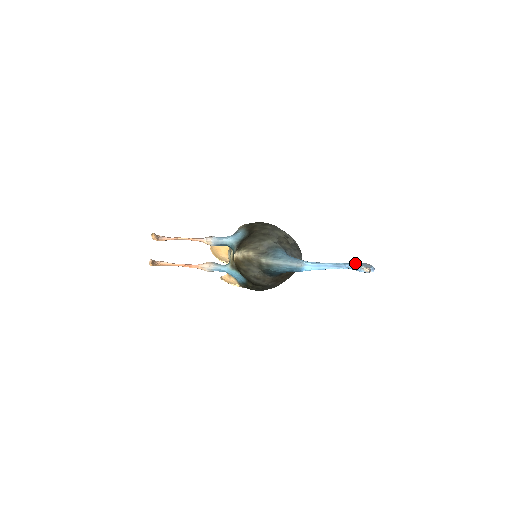
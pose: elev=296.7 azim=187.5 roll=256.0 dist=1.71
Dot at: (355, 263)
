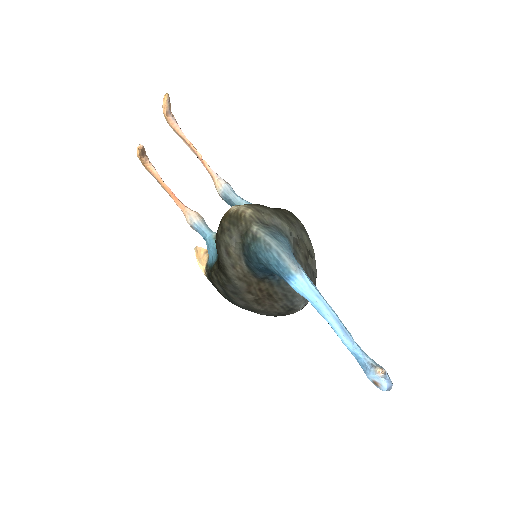
Dot at: occluded
